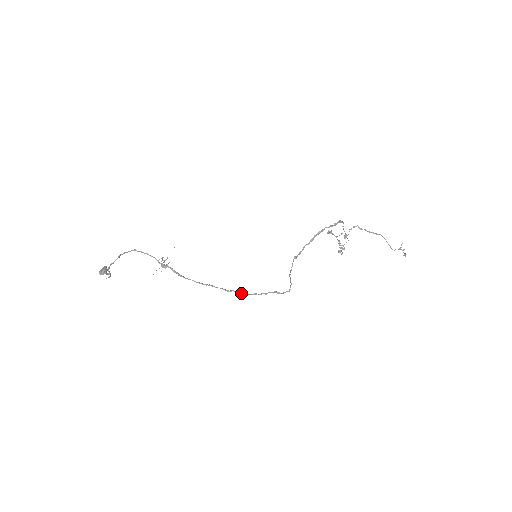
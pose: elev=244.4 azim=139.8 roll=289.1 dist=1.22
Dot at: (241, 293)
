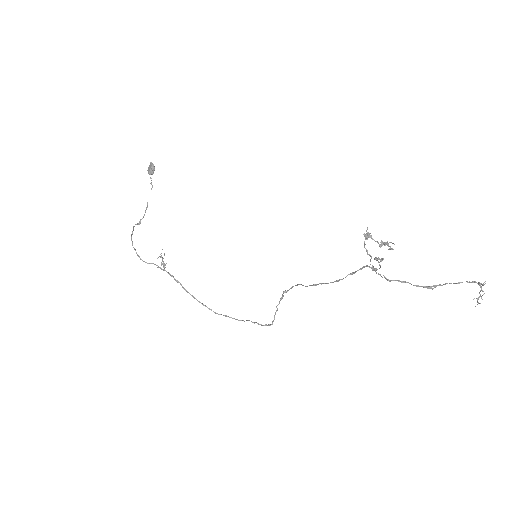
Dot at: occluded
